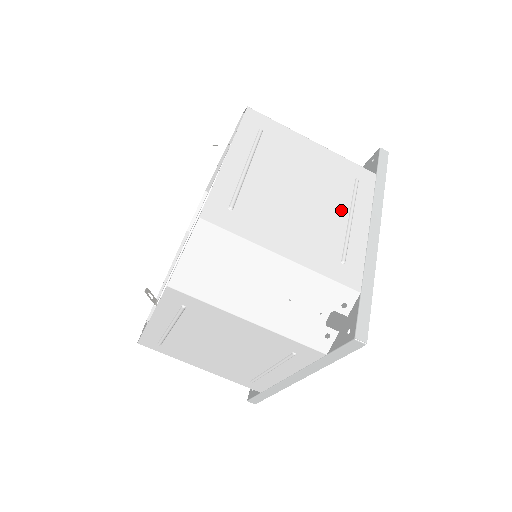
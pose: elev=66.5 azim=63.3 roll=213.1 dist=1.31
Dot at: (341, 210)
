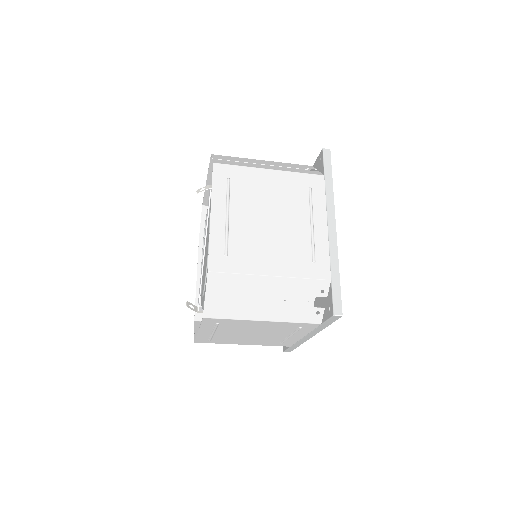
Dot at: (303, 220)
